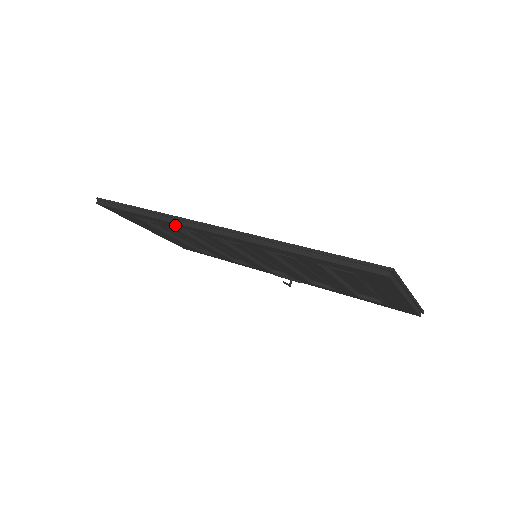
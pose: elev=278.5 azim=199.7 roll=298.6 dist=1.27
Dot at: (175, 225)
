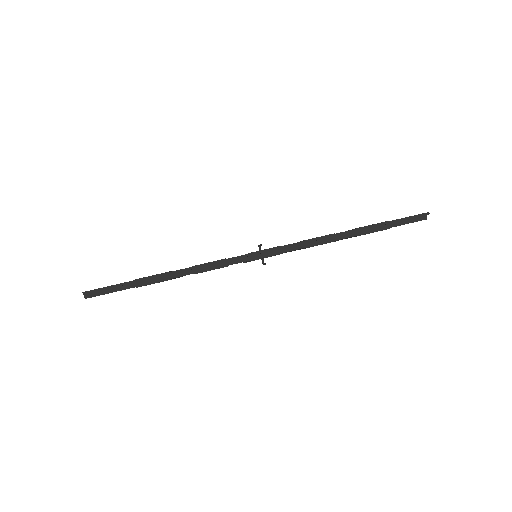
Dot at: occluded
